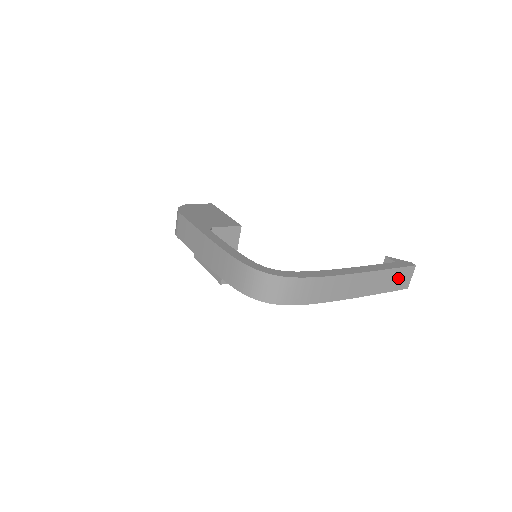
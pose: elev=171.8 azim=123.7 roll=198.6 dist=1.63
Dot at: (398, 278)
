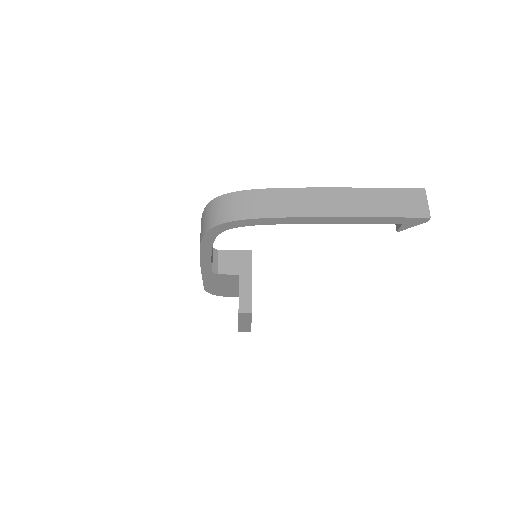
Dot at: (400, 201)
